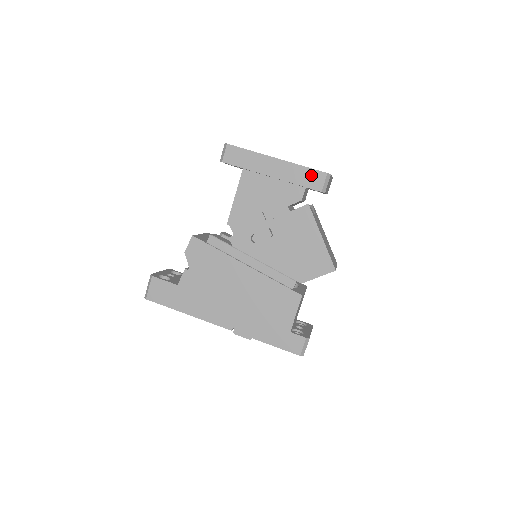
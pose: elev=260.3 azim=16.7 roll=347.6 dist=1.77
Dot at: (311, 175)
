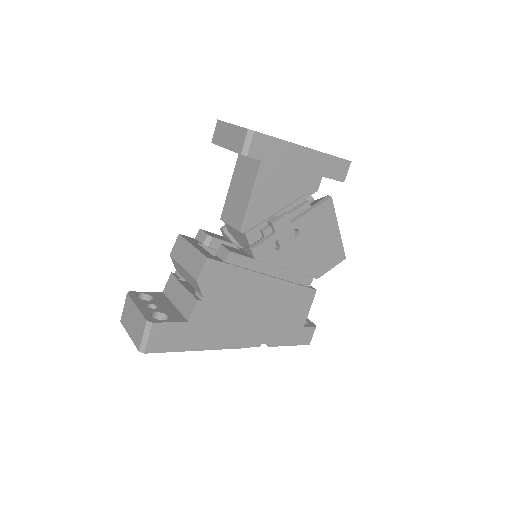
Dot at: (337, 165)
